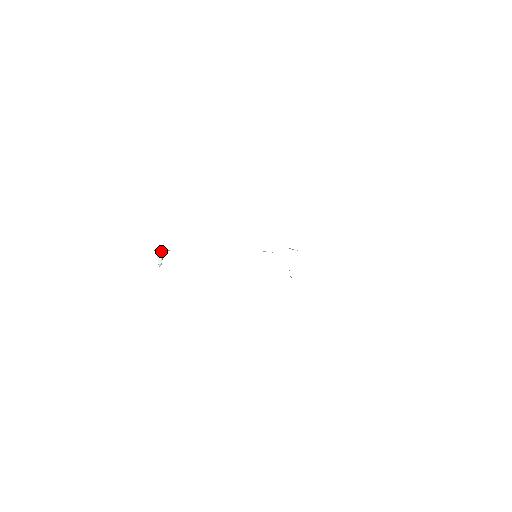
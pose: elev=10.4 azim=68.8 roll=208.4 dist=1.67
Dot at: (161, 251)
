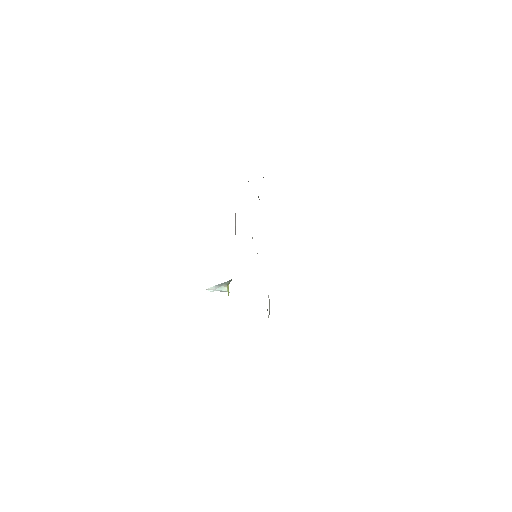
Dot at: occluded
